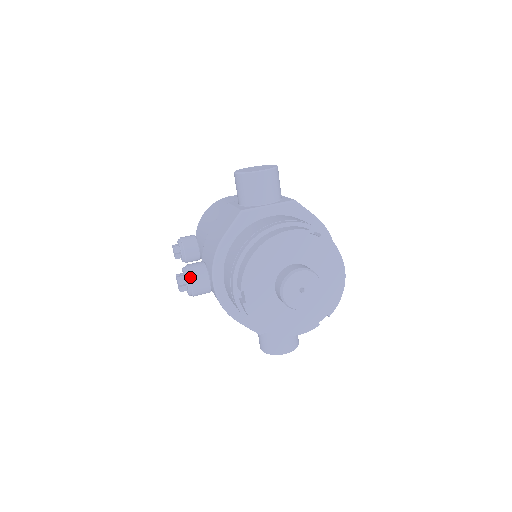
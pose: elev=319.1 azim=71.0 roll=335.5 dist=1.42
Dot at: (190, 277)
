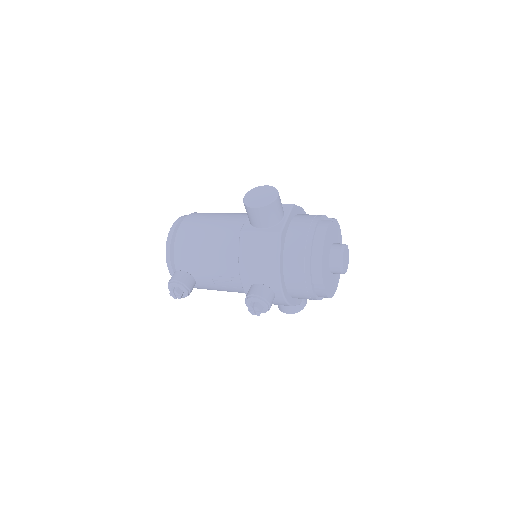
Dot at: (267, 300)
